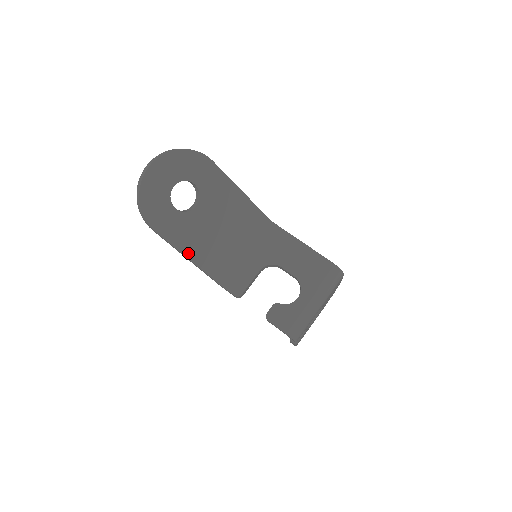
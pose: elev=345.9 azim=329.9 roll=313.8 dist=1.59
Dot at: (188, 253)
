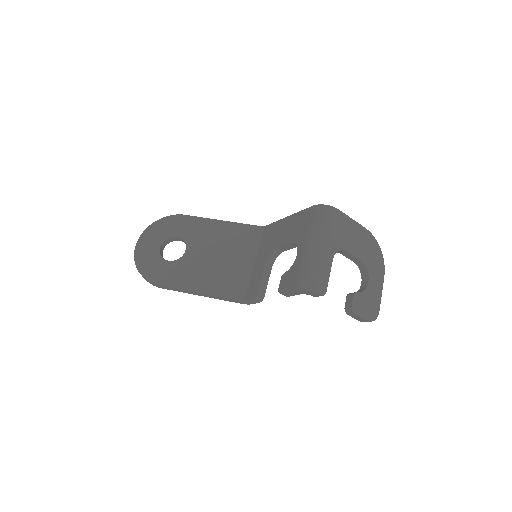
Dot at: (195, 288)
